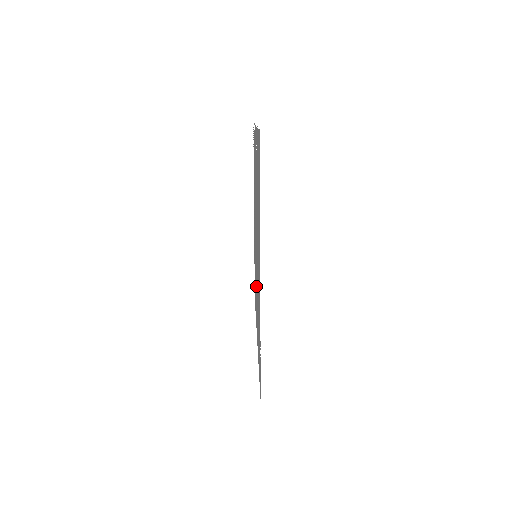
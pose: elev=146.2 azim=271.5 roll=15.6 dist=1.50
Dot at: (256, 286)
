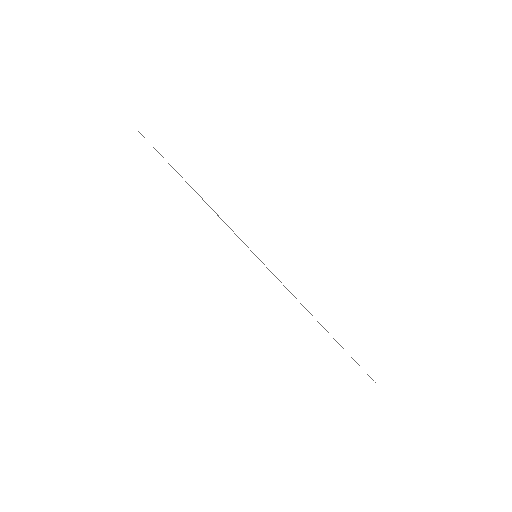
Dot at: occluded
